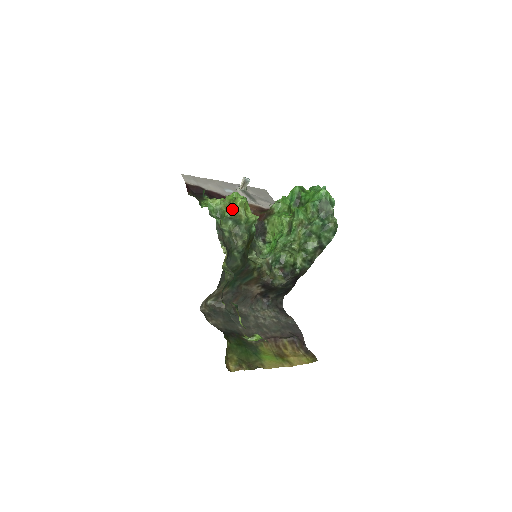
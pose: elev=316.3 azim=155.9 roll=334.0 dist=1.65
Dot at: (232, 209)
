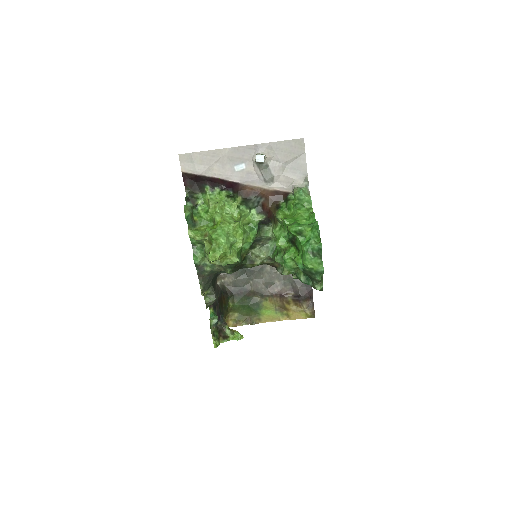
Dot at: (208, 258)
